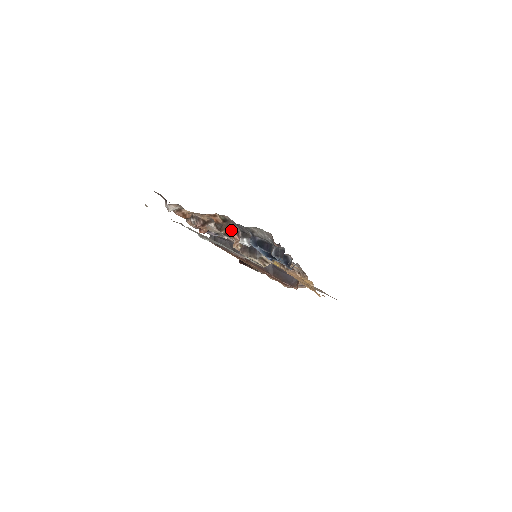
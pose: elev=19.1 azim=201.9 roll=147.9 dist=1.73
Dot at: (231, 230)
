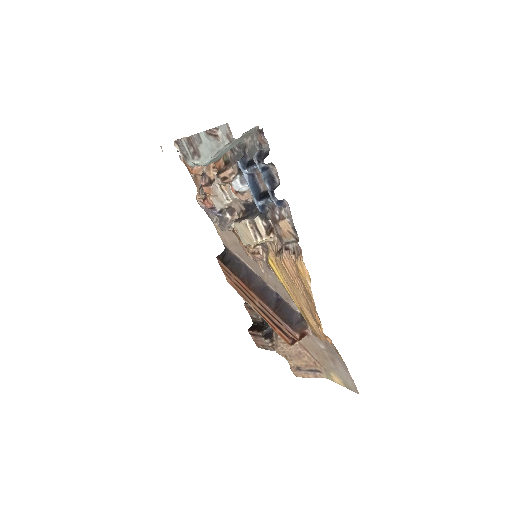
Dot at: (230, 176)
